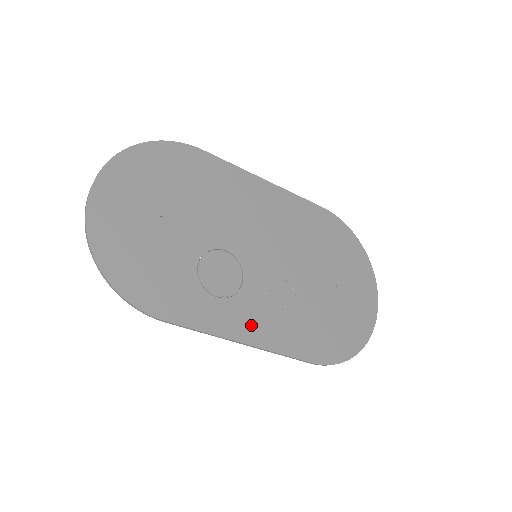
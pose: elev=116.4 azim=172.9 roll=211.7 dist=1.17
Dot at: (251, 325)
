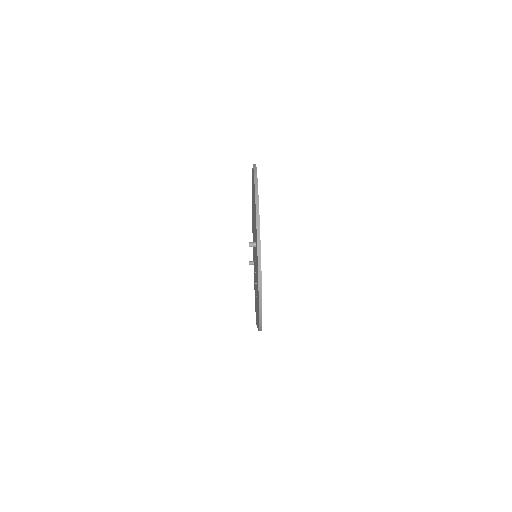
Dot at: occluded
